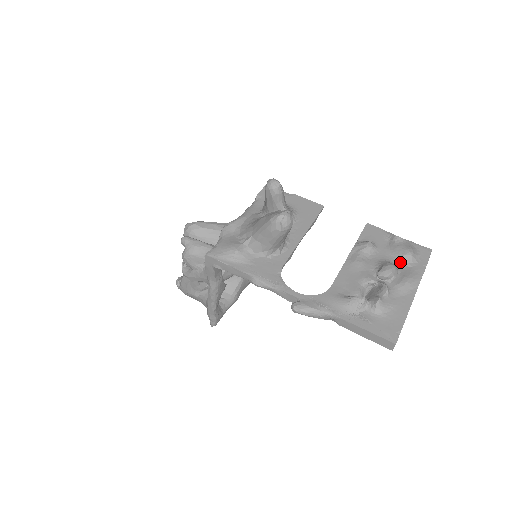
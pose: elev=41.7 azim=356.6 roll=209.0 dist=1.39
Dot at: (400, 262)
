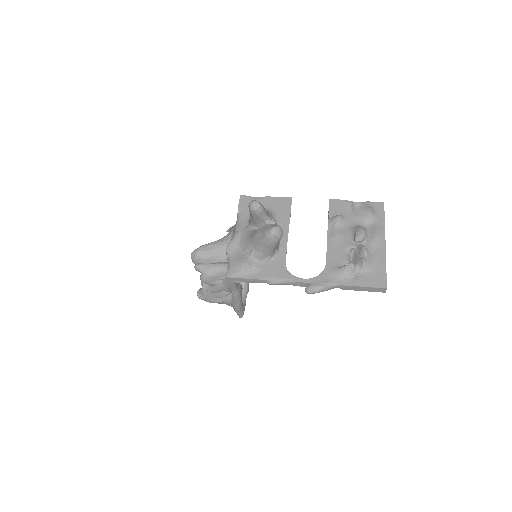
Dot at: (366, 223)
